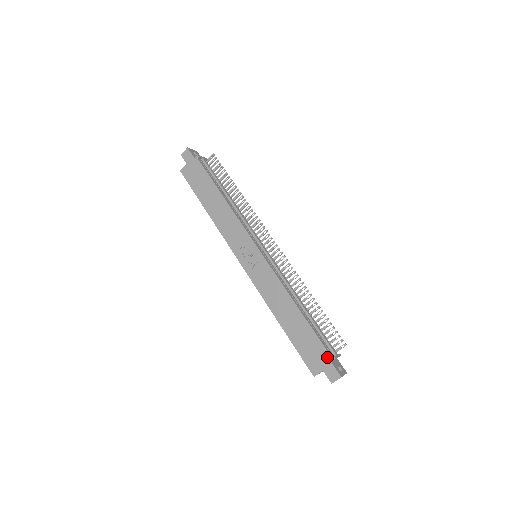
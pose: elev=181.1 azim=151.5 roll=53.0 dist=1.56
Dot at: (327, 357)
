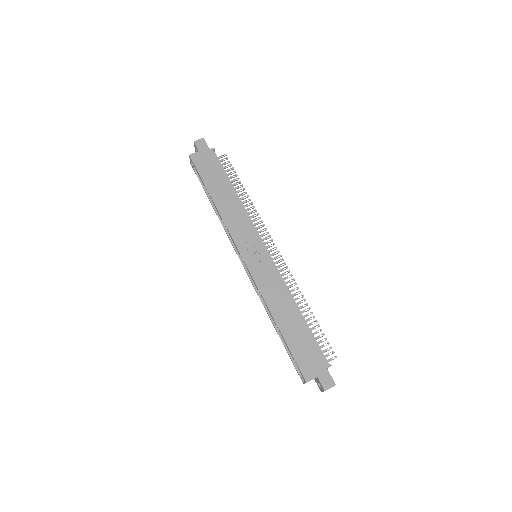
Dot at: (324, 363)
